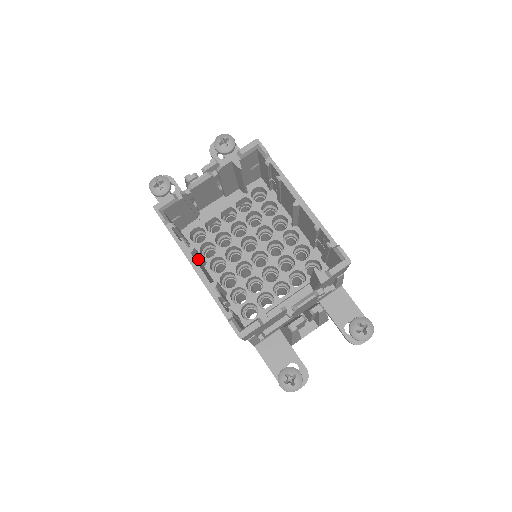
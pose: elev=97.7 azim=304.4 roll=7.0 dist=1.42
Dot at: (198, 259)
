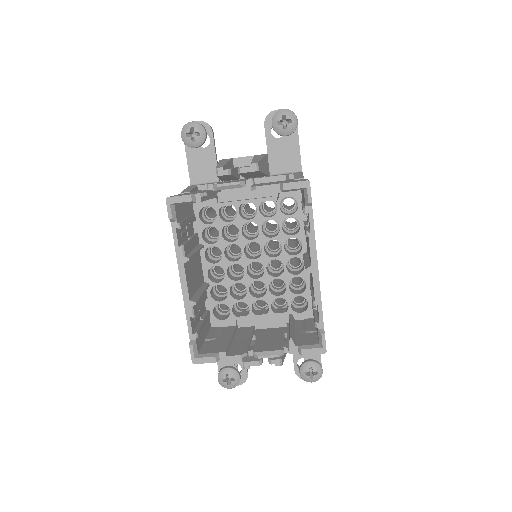
Dot at: occluded
